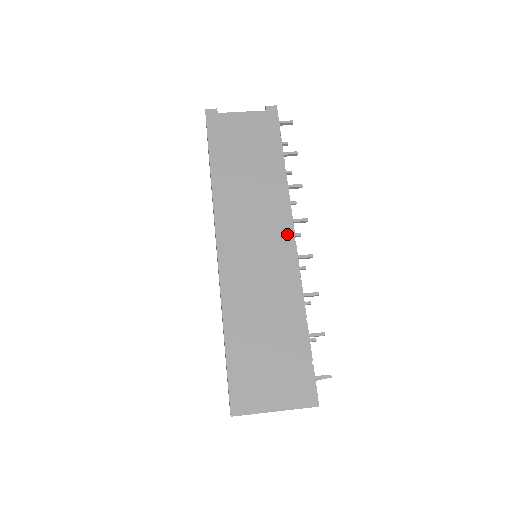
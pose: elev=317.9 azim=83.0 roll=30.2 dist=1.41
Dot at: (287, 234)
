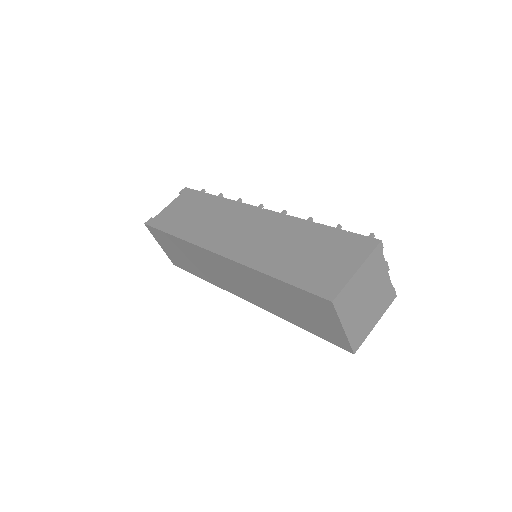
Dot at: (254, 211)
